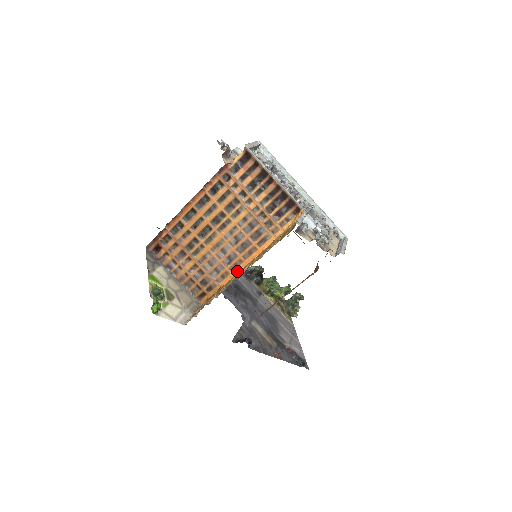
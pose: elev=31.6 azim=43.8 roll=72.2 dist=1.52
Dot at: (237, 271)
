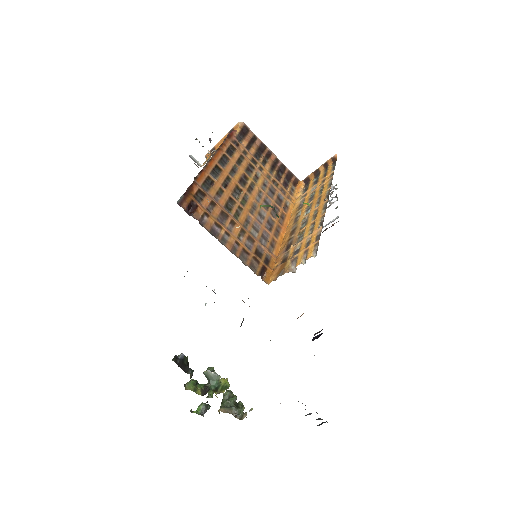
Dot at: (281, 238)
